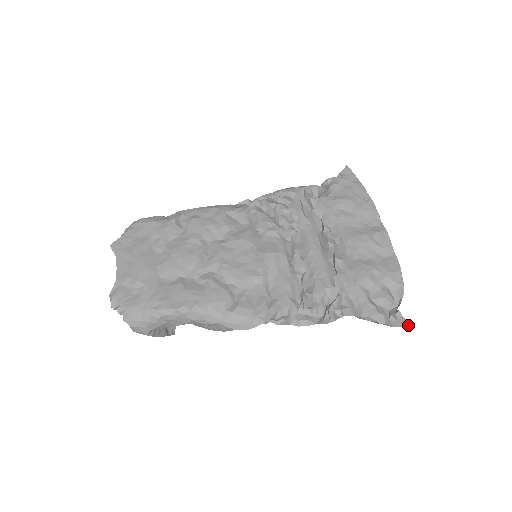
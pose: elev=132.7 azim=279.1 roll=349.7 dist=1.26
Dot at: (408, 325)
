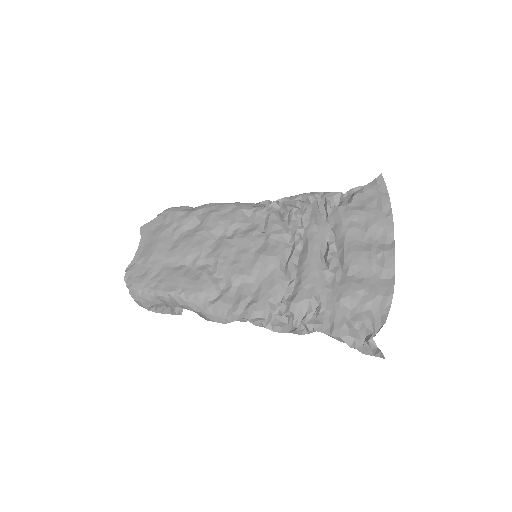
Dot at: (381, 356)
